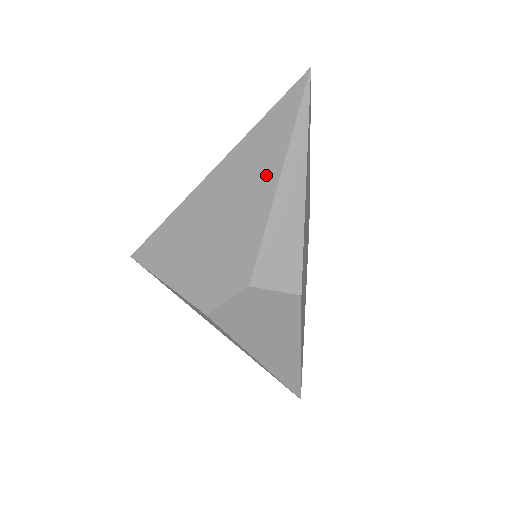
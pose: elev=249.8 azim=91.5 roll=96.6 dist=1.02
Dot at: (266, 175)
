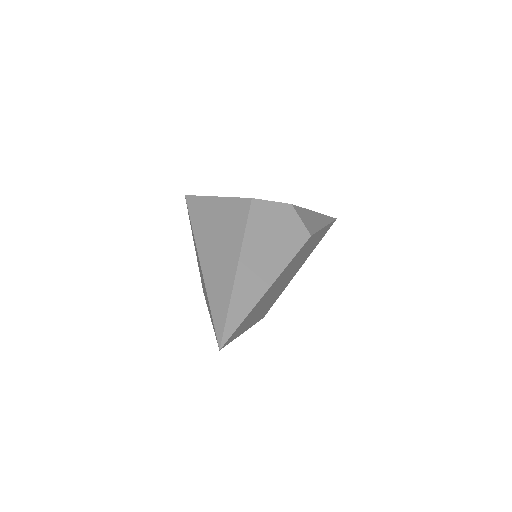
Dot at: occluded
